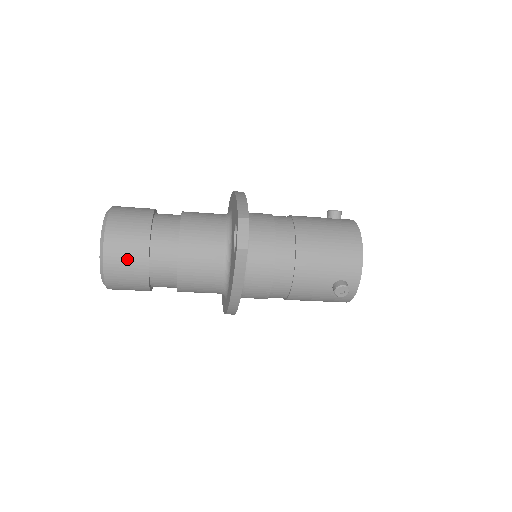
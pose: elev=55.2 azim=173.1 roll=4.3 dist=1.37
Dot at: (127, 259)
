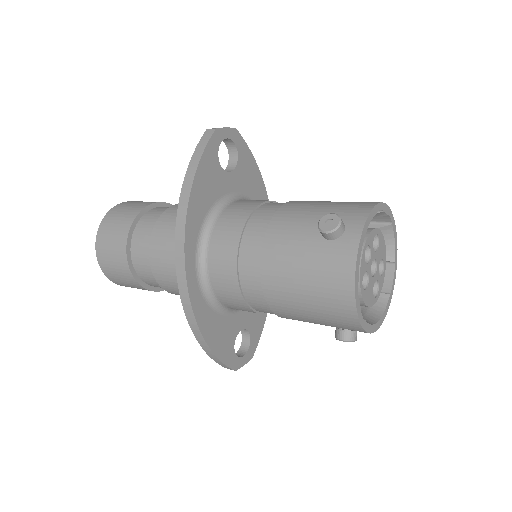
Dot at: (128, 208)
